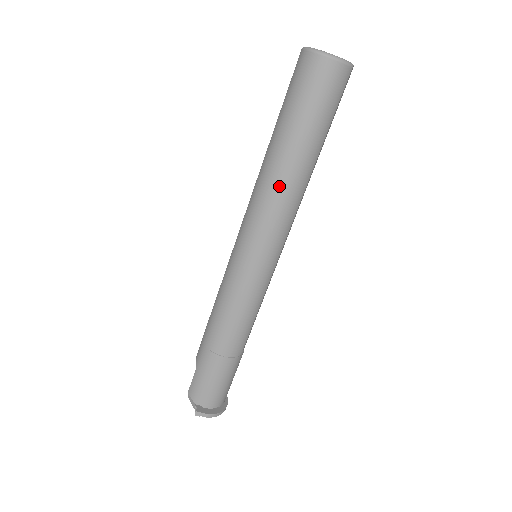
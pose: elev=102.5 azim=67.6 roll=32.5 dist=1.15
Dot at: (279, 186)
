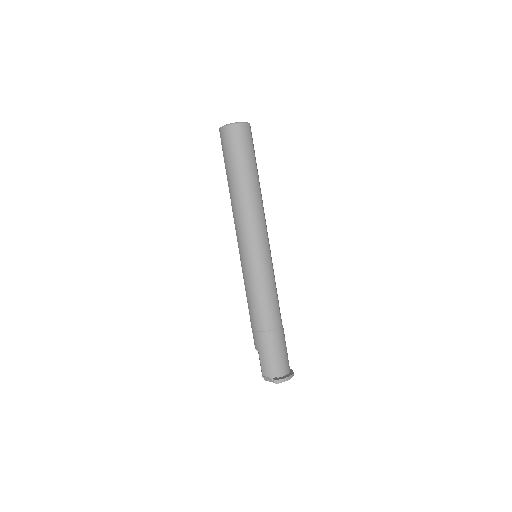
Dot at: (246, 202)
